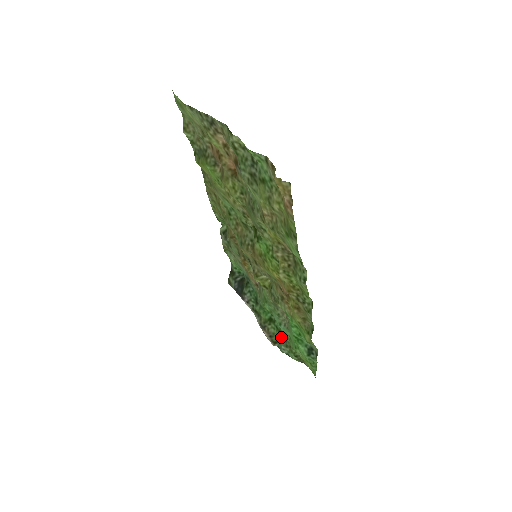
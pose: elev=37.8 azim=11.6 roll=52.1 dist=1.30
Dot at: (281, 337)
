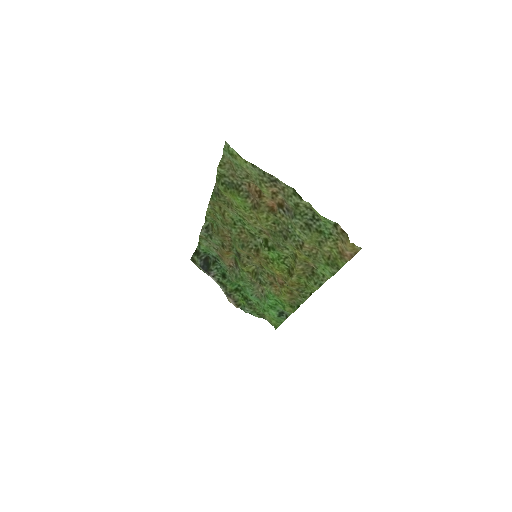
Dot at: (246, 302)
